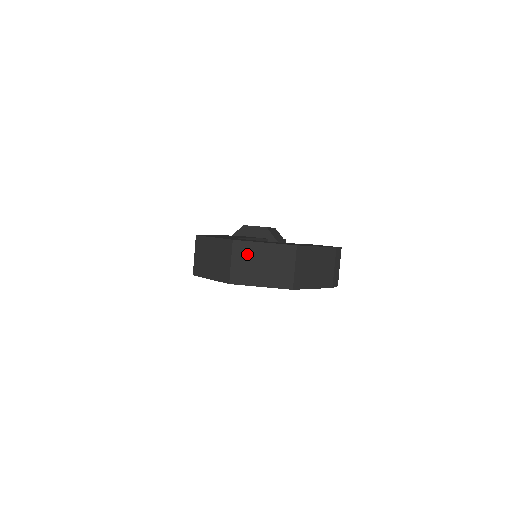
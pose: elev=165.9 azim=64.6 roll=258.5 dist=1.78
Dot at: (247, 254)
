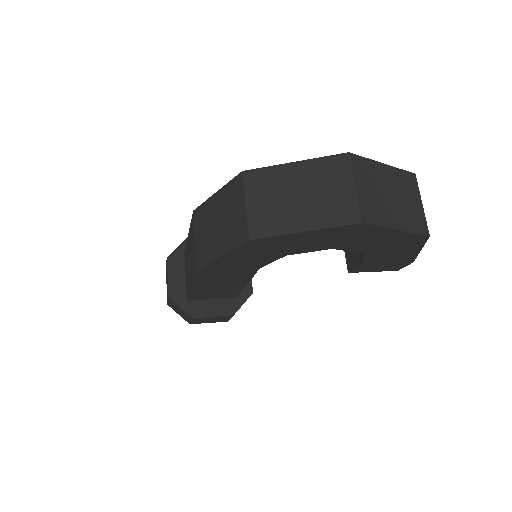
Dot at: (370, 177)
